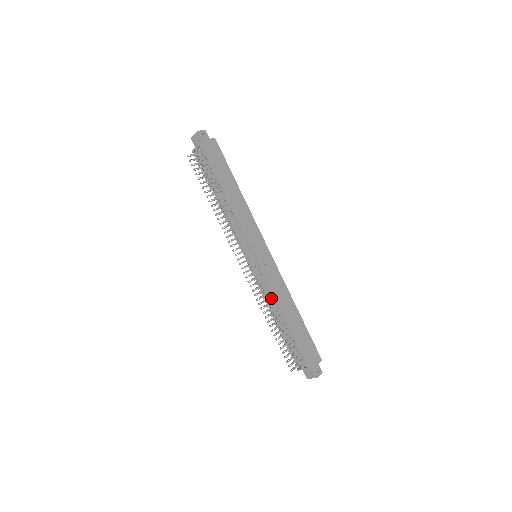
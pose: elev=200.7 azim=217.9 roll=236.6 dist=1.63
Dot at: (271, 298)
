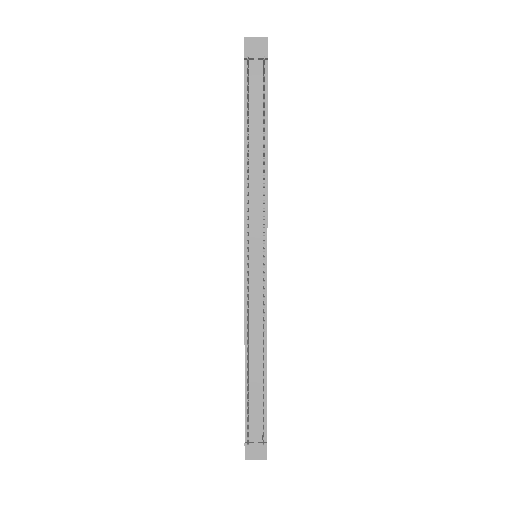
Dot at: (264, 326)
